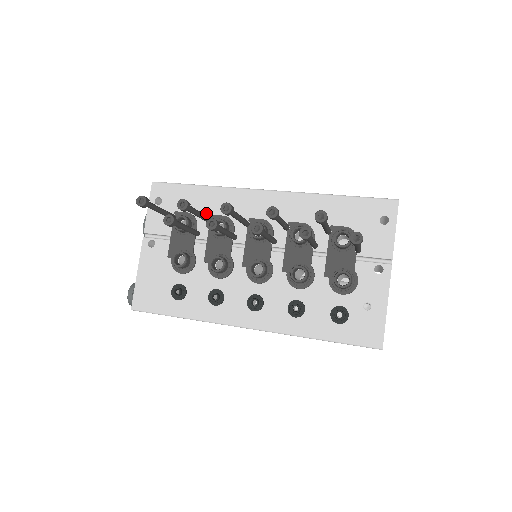
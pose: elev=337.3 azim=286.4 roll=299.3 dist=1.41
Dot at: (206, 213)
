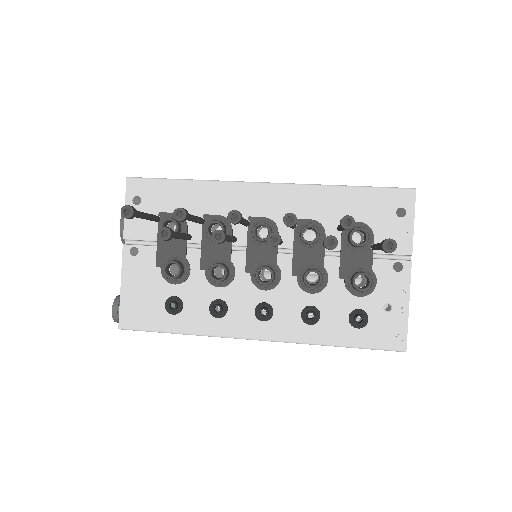
Dot at: (197, 213)
